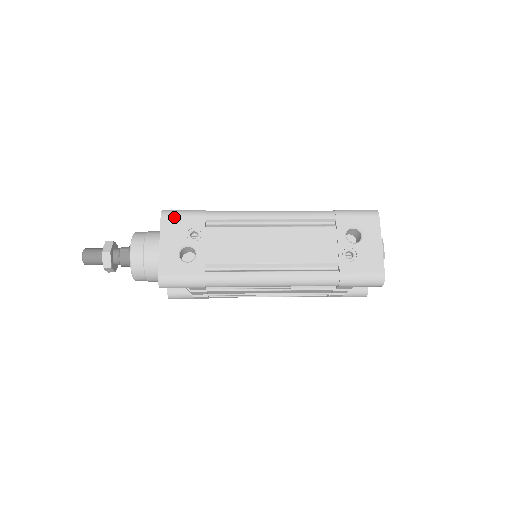
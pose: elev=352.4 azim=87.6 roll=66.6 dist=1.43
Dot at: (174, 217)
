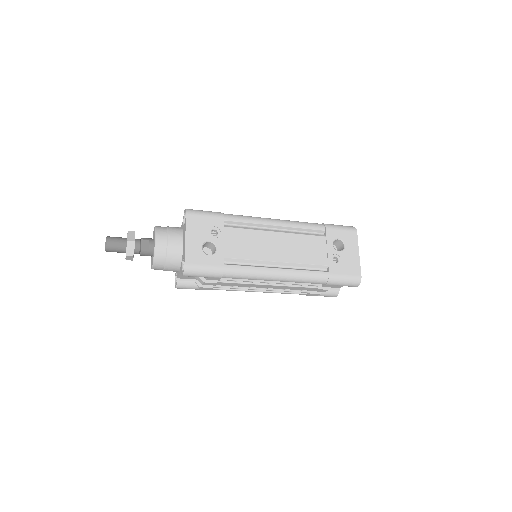
Dot at: (198, 216)
